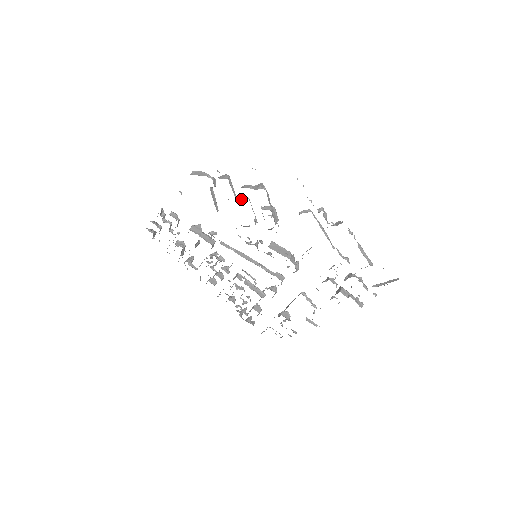
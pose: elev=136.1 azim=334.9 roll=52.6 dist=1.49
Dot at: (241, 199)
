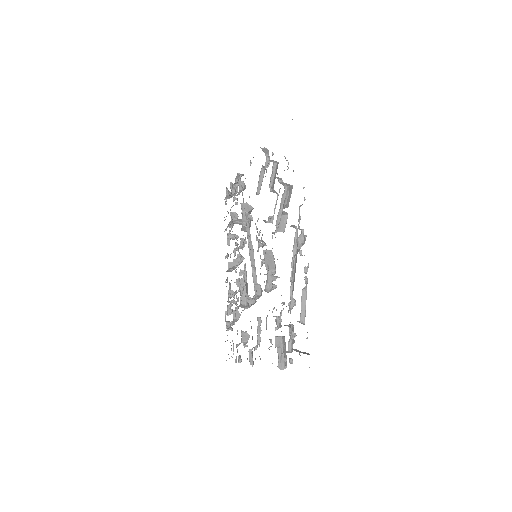
Dot at: (273, 191)
